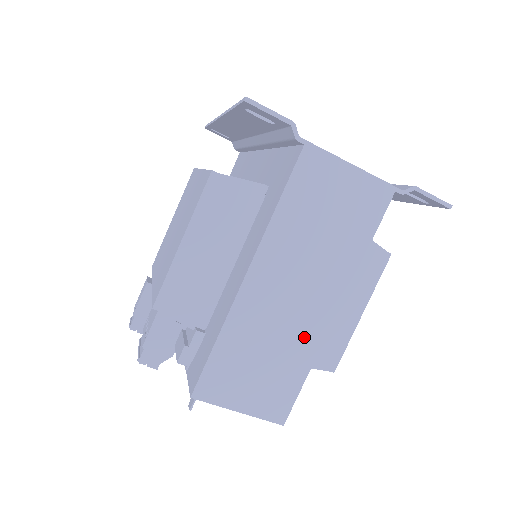
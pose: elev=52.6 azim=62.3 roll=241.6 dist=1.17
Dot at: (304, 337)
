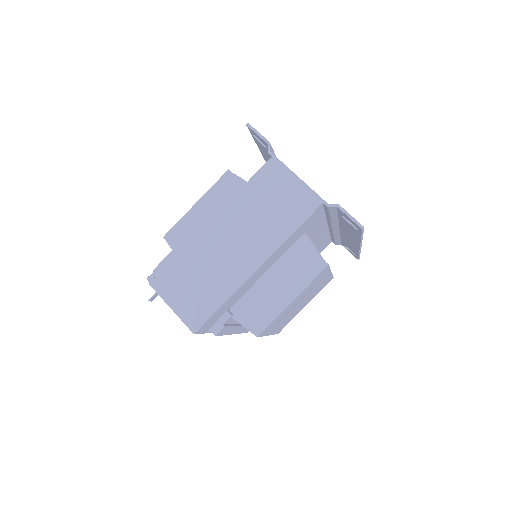
Dot at: (230, 277)
